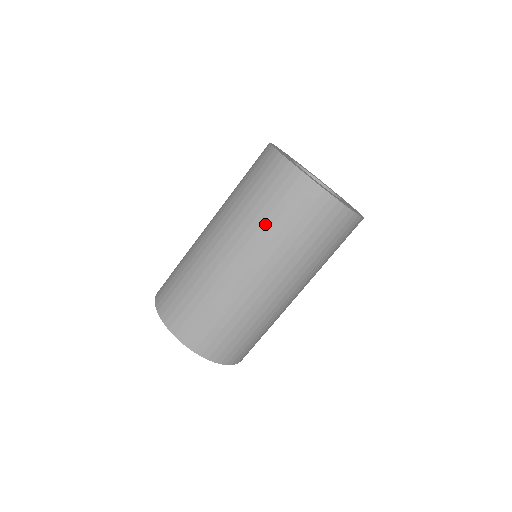
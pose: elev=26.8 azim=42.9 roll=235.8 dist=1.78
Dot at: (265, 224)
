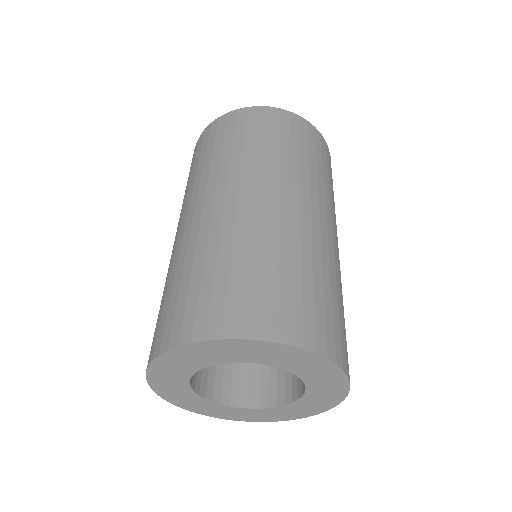
Dot at: (257, 153)
